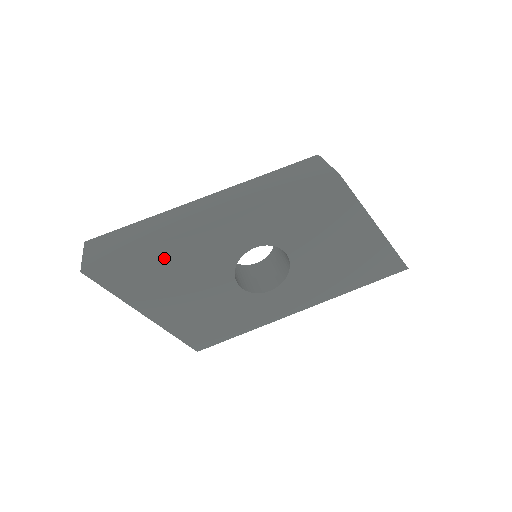
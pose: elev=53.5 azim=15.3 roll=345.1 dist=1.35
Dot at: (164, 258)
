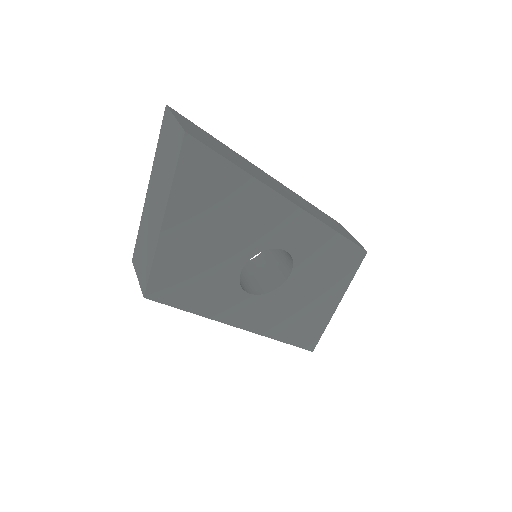
Dot at: (241, 194)
